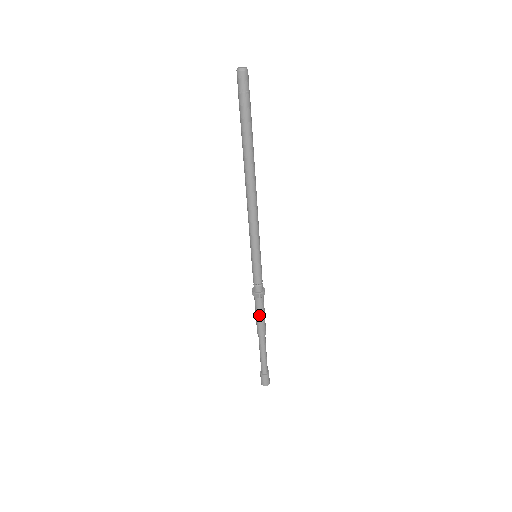
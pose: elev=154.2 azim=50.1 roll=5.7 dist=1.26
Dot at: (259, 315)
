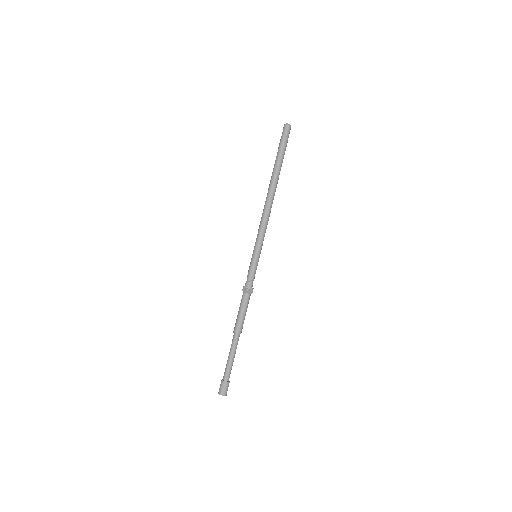
Dot at: (241, 310)
